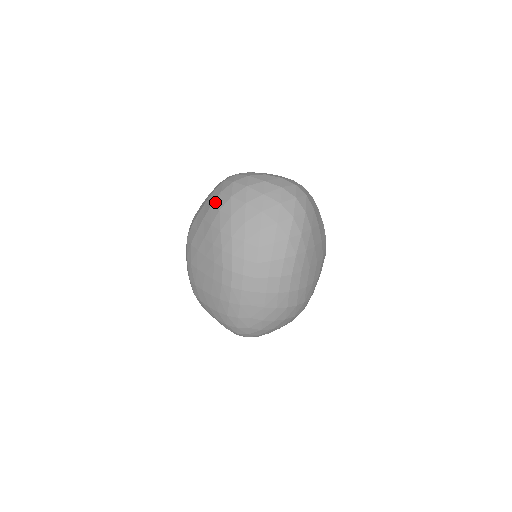
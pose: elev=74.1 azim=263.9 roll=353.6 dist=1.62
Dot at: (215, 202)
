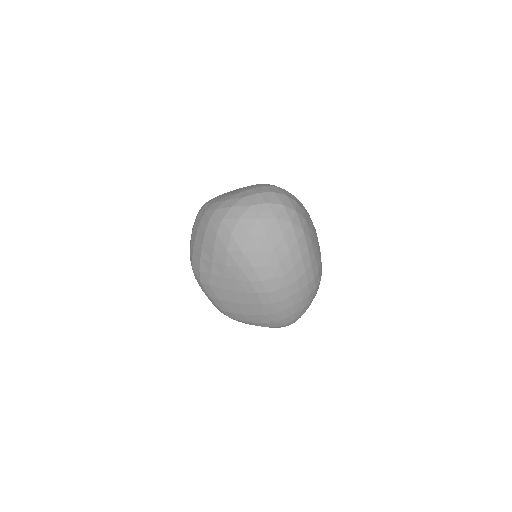
Dot at: (217, 245)
